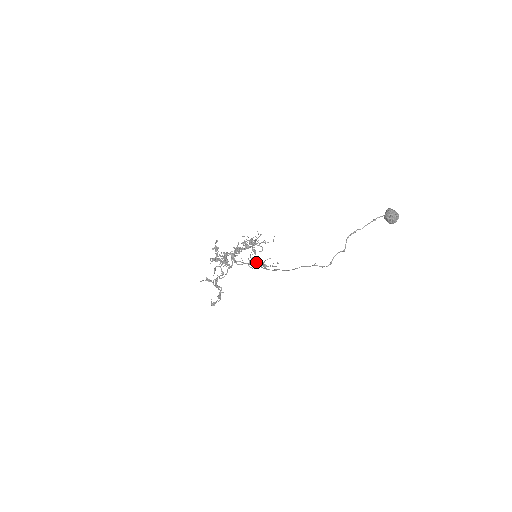
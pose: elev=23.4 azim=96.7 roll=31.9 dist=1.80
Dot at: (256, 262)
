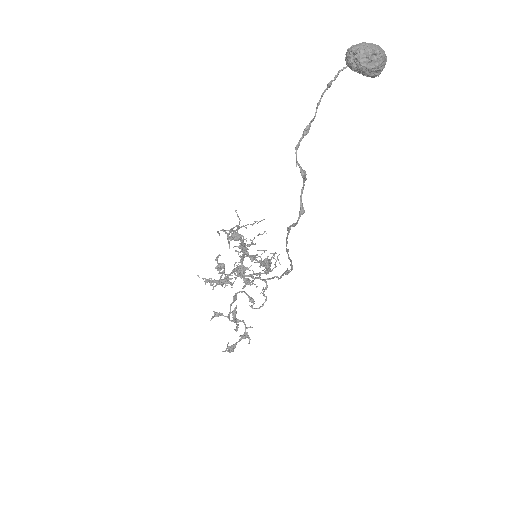
Dot at: occluded
